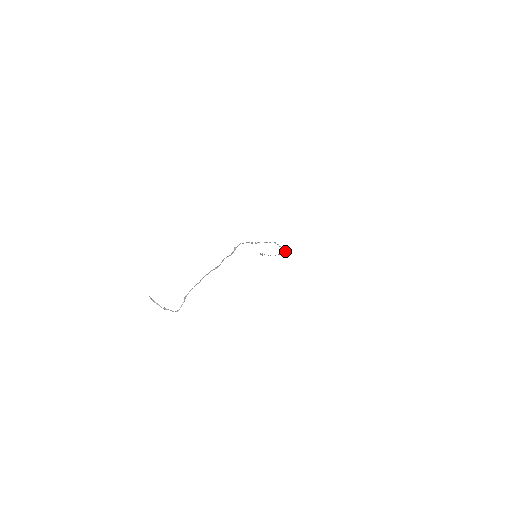
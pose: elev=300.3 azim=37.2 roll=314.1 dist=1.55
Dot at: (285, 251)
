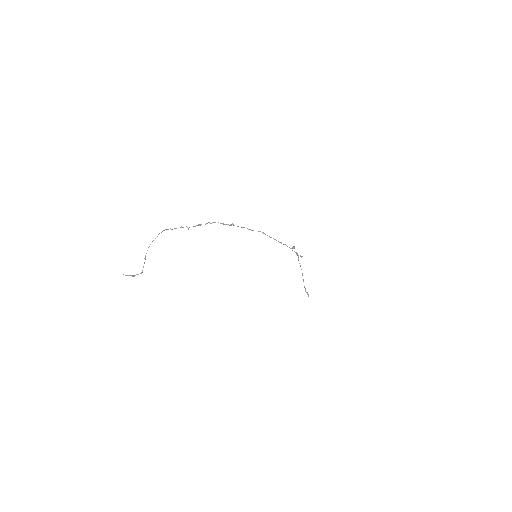
Dot at: occluded
